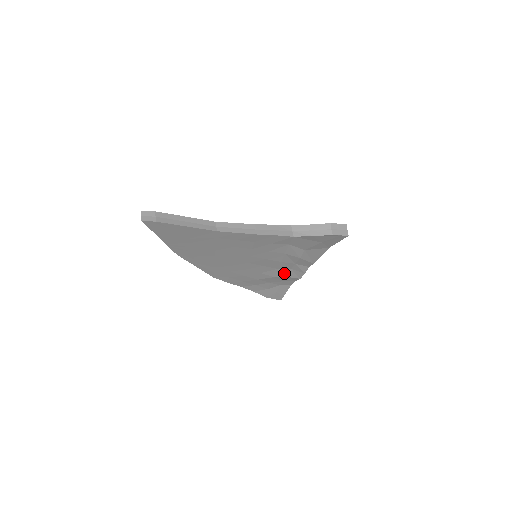
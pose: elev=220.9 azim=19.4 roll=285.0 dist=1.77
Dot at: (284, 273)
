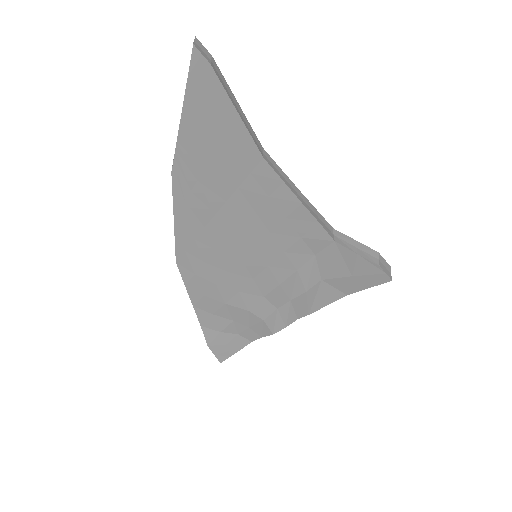
Dot at: (265, 310)
